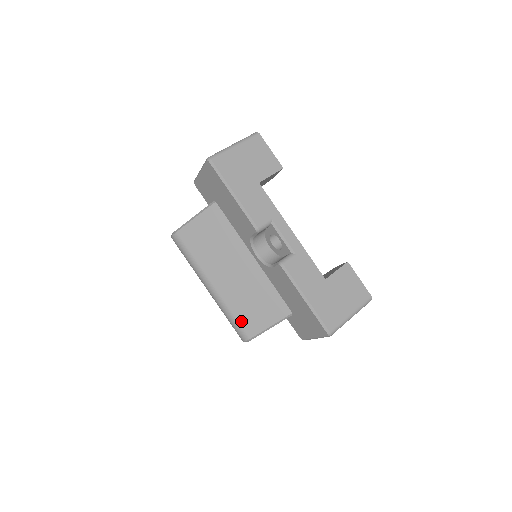
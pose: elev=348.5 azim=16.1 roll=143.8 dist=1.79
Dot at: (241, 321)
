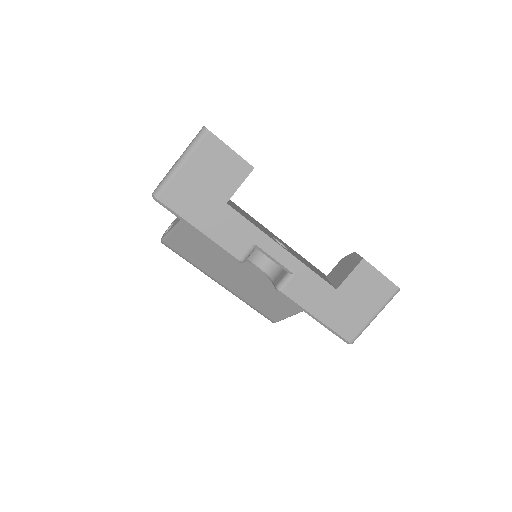
Dot at: (261, 310)
